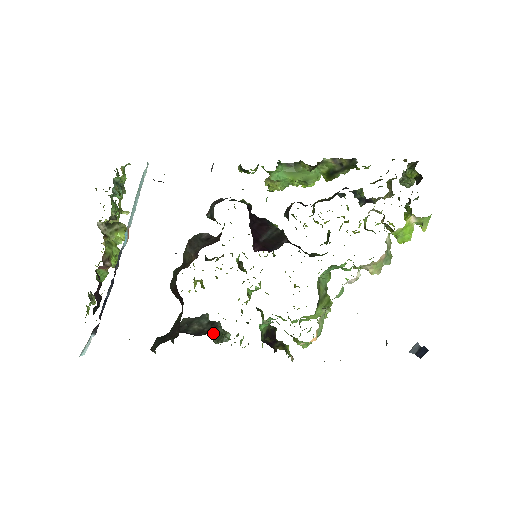
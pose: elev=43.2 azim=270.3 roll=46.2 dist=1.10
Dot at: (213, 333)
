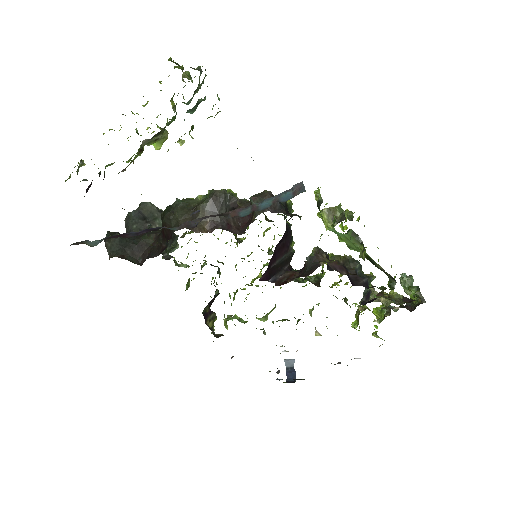
Dot at: (168, 255)
